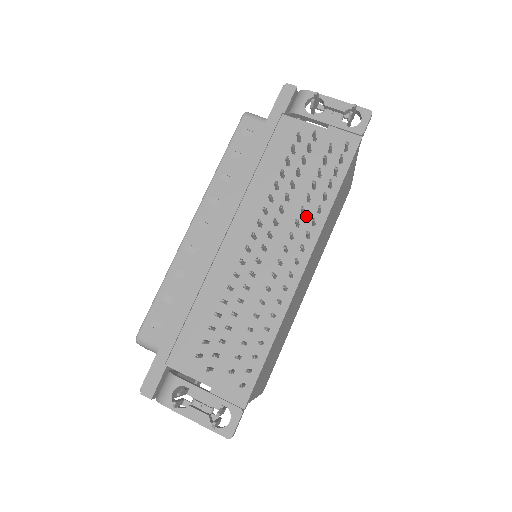
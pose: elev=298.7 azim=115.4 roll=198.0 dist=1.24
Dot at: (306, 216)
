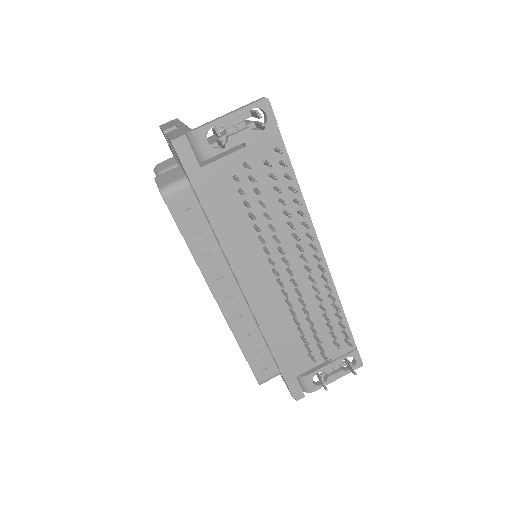
Dot at: (293, 223)
